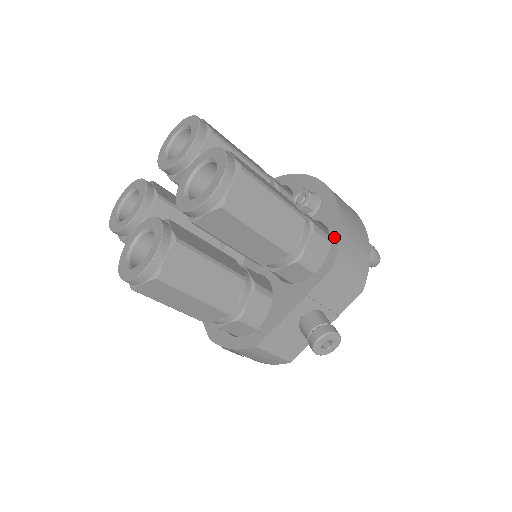
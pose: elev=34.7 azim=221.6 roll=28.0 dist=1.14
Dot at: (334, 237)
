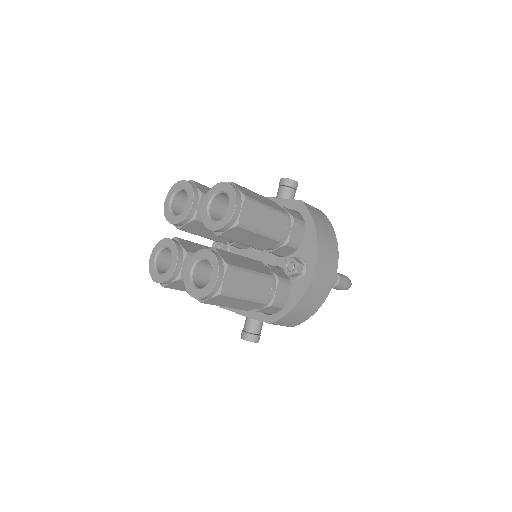
Dot at: (285, 309)
